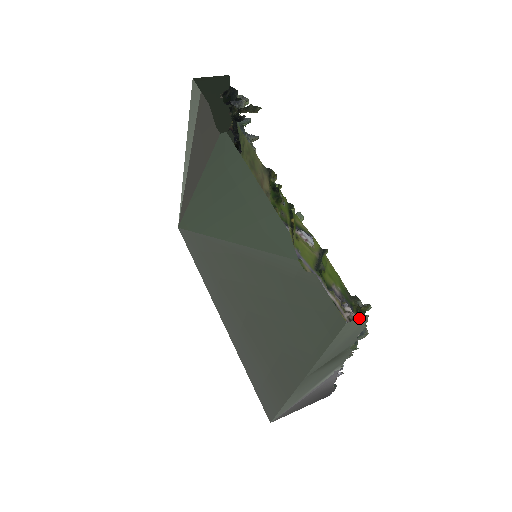
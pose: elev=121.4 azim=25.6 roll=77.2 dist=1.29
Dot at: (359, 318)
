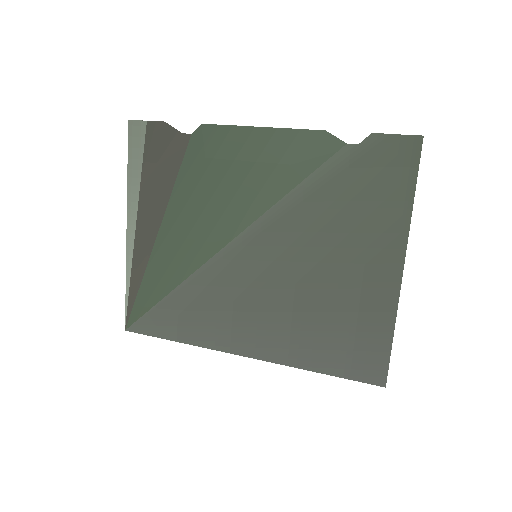
Dot at: occluded
